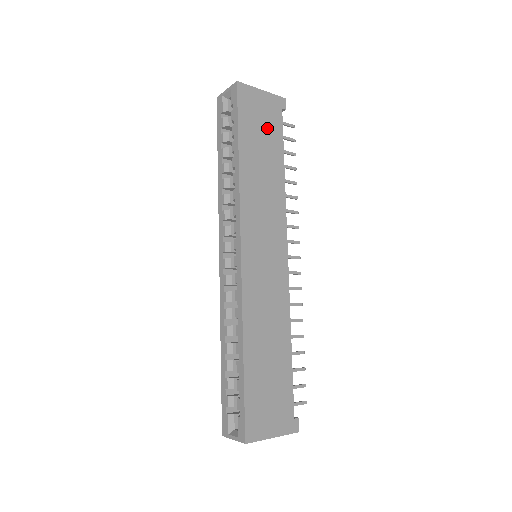
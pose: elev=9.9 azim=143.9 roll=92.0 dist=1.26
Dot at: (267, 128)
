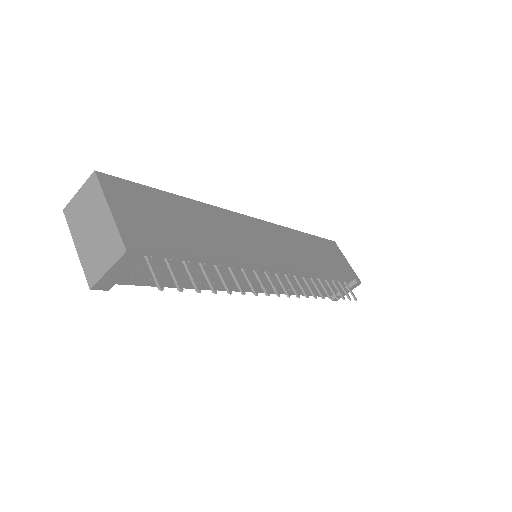
Dot at: (336, 262)
